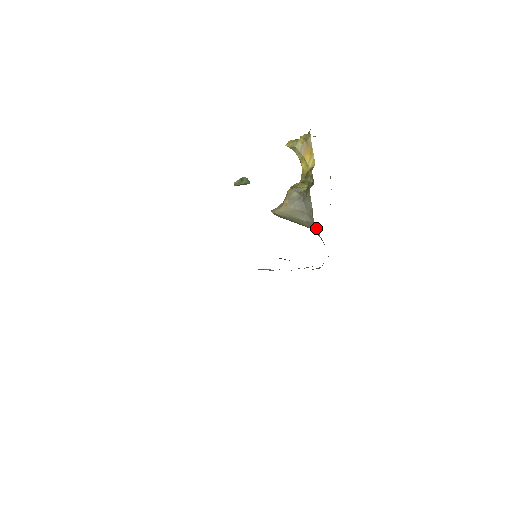
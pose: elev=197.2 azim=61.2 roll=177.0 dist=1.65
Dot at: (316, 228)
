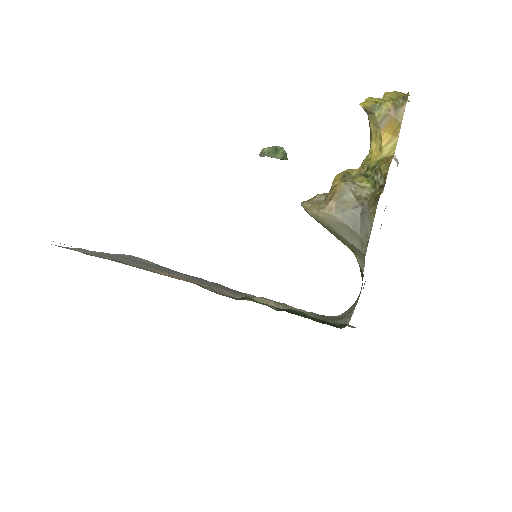
Dot at: (363, 260)
